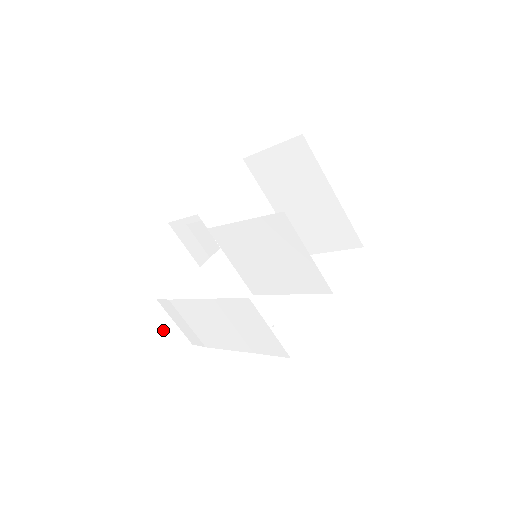
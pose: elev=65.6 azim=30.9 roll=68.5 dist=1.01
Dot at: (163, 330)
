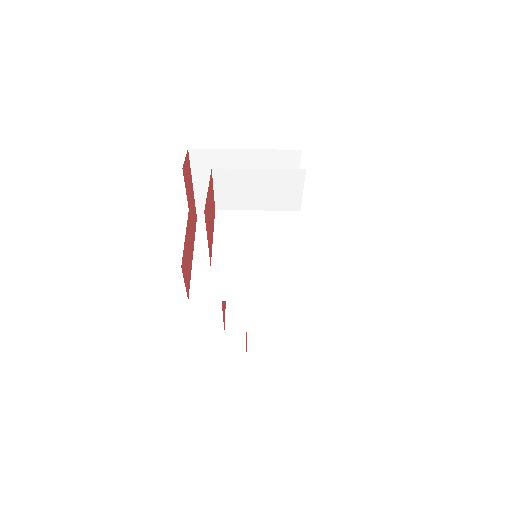
Dot at: occluded
